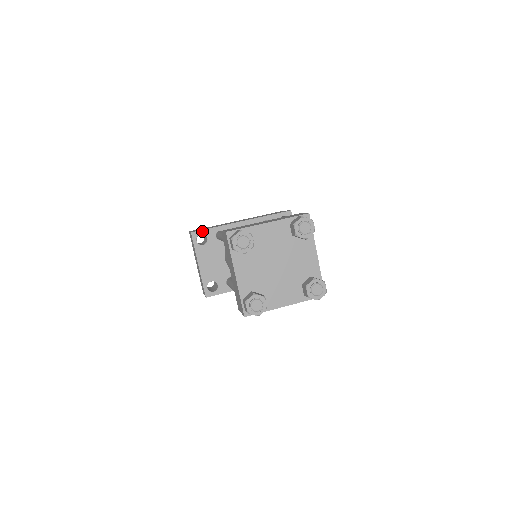
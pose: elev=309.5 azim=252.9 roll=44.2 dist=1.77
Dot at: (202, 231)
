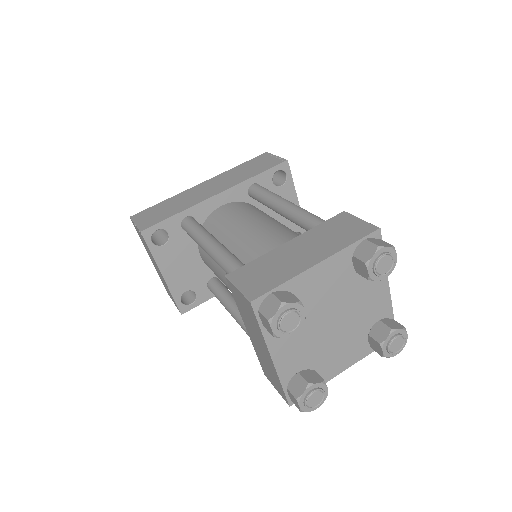
Dot at: (158, 225)
